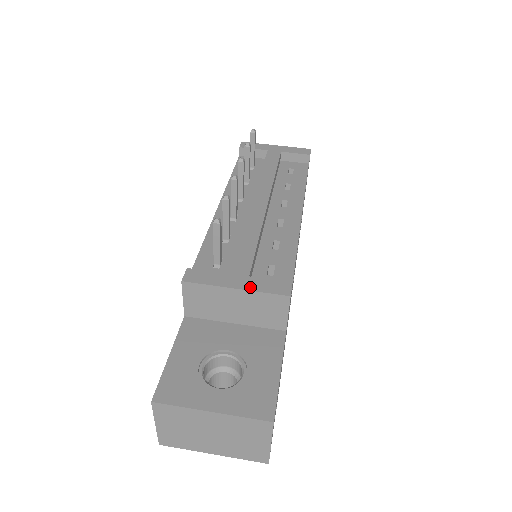
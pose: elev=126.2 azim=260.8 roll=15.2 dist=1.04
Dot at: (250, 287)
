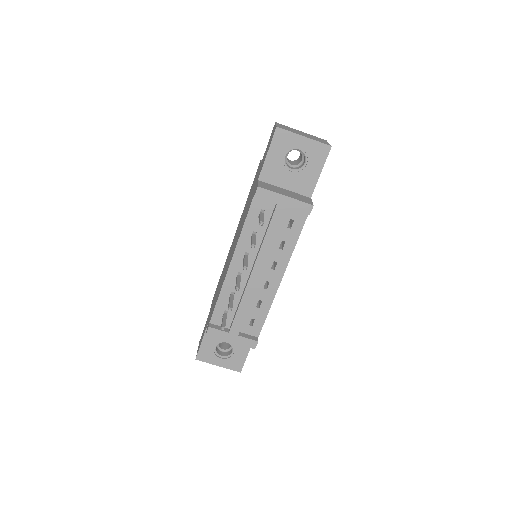
Dot at: (238, 342)
